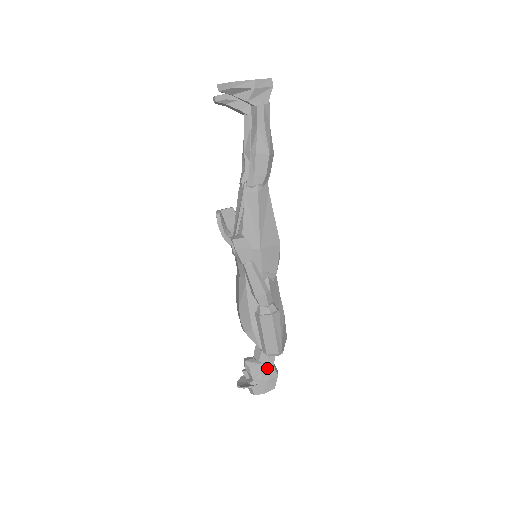
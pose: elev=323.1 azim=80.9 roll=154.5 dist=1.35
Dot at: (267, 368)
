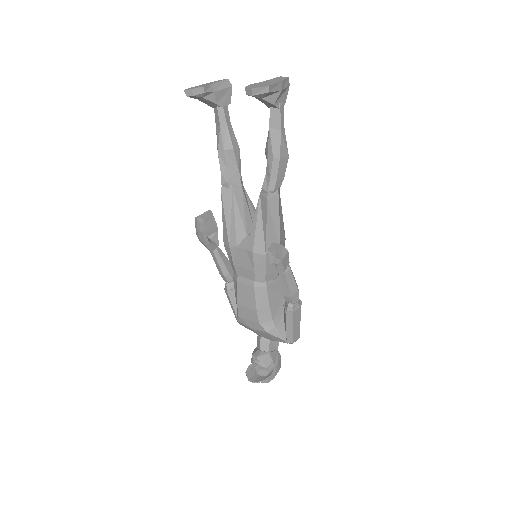
Dot at: (275, 354)
